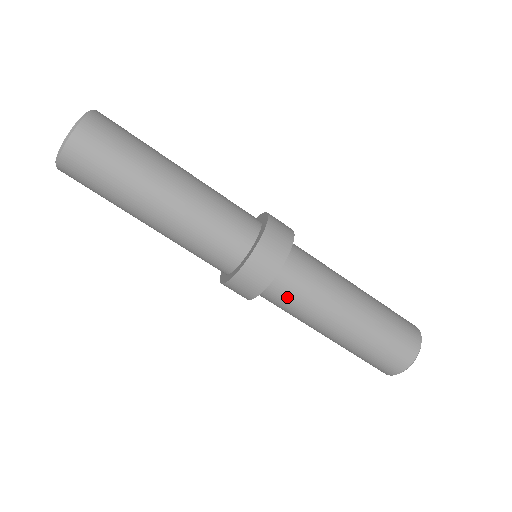
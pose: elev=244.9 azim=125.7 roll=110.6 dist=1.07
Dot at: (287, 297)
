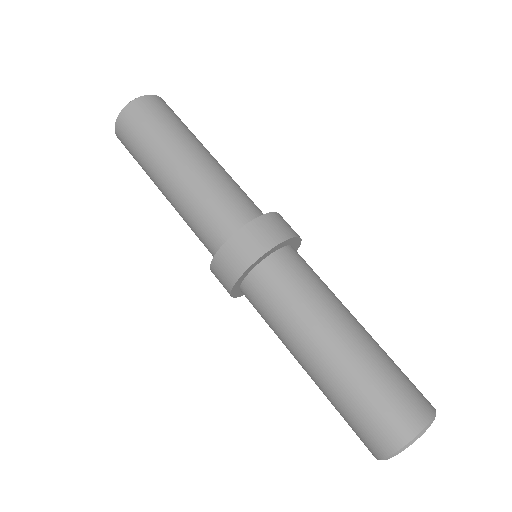
Dot at: (271, 292)
